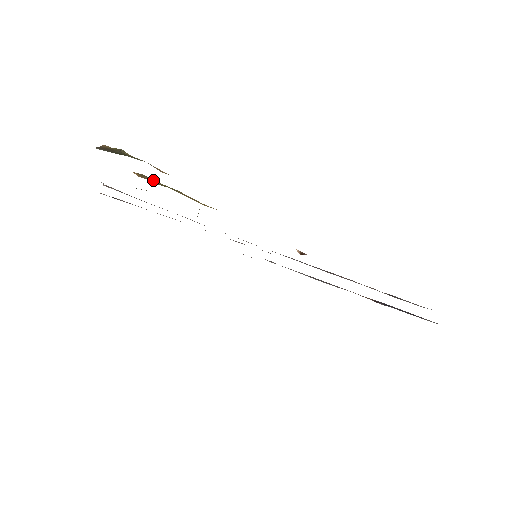
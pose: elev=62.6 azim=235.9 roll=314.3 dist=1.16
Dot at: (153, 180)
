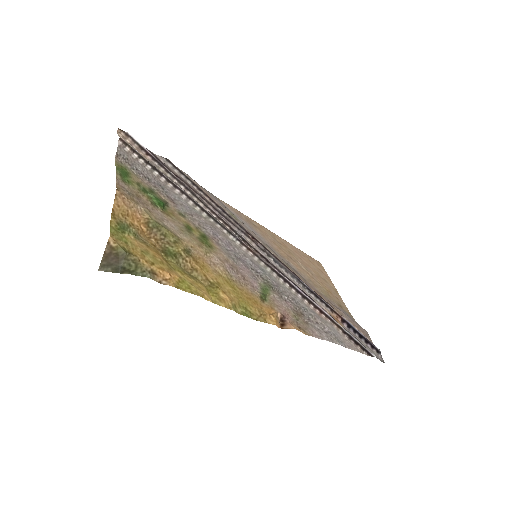
Dot at: (161, 233)
